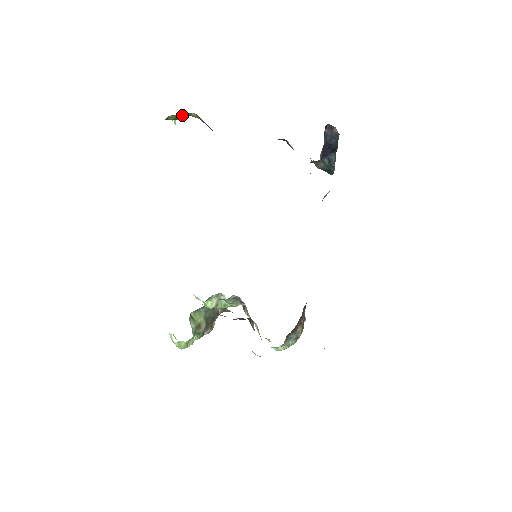
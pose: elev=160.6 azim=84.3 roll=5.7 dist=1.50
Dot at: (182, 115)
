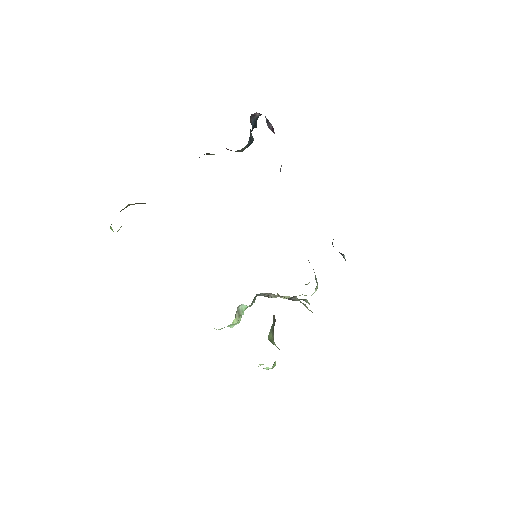
Dot at: occluded
